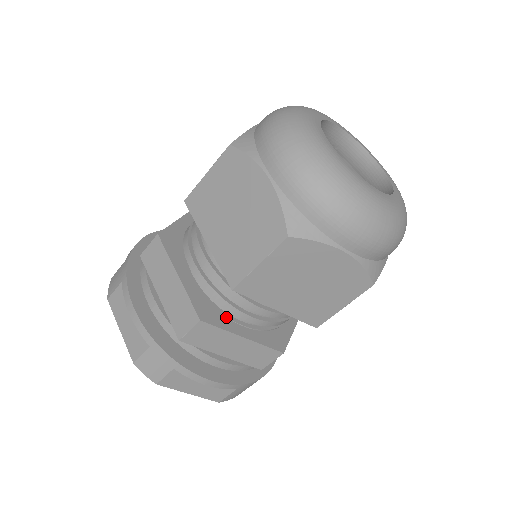
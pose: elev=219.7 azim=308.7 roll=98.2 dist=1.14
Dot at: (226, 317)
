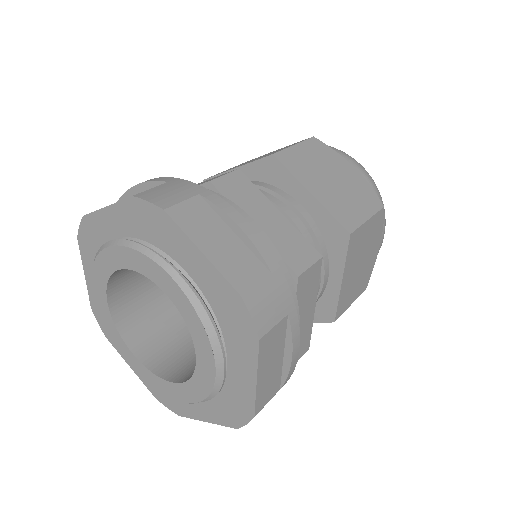
Dot at: occluded
